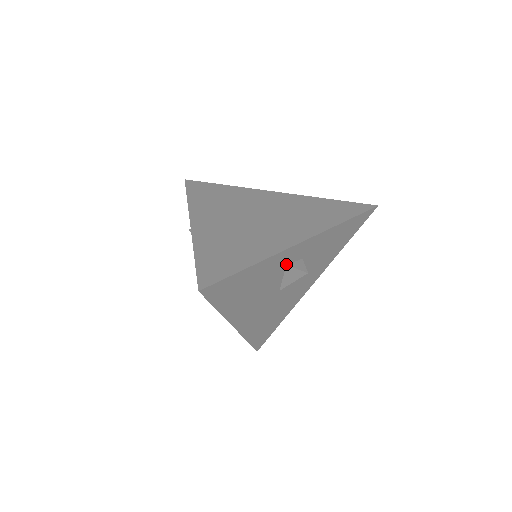
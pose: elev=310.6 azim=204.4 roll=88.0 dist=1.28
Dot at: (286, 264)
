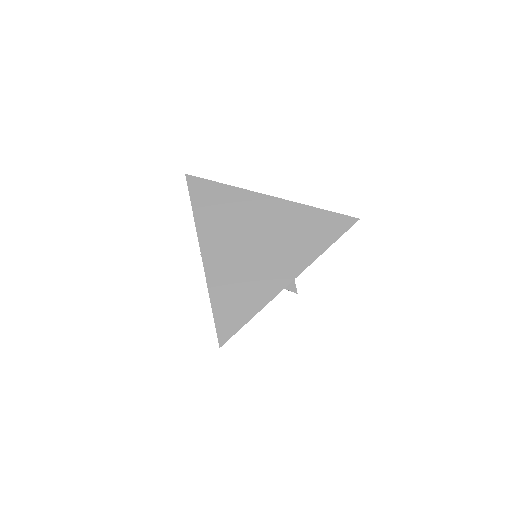
Dot at: occluded
